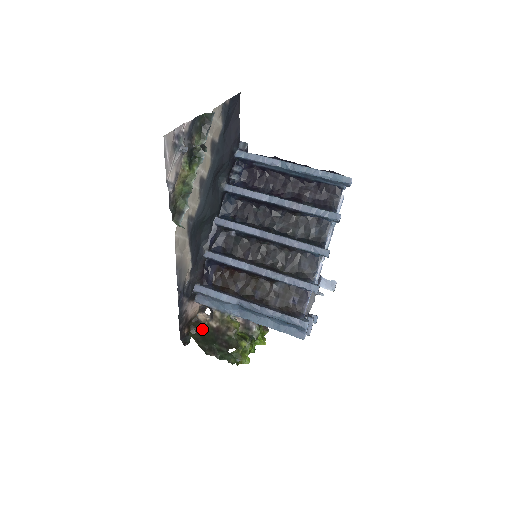
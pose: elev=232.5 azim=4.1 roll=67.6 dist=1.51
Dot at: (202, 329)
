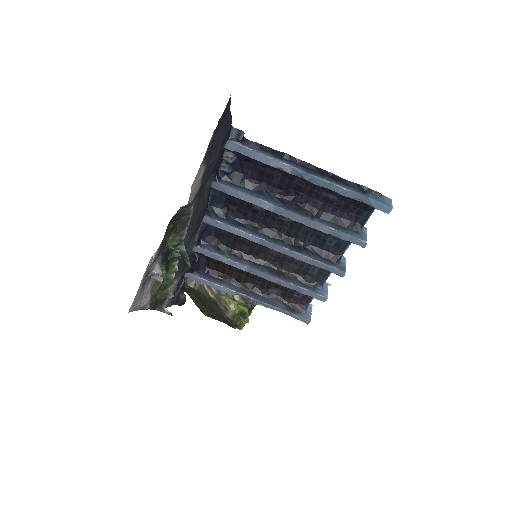
Dot at: (197, 290)
